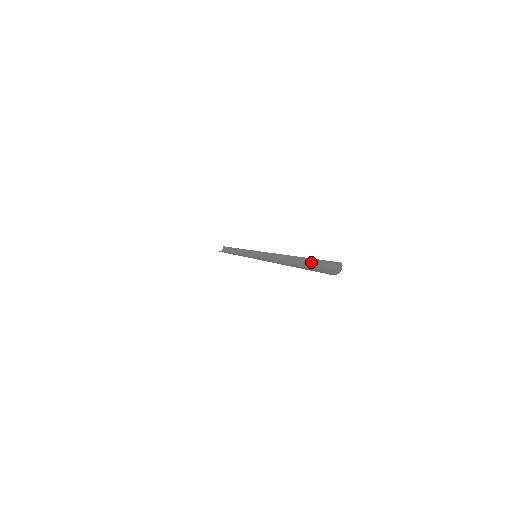
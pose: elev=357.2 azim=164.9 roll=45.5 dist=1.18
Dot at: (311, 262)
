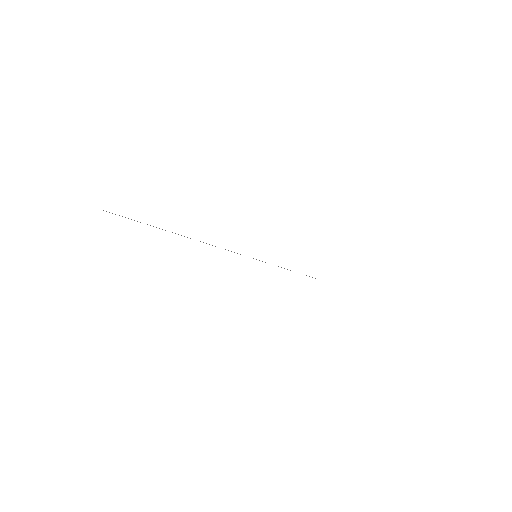
Dot at: occluded
